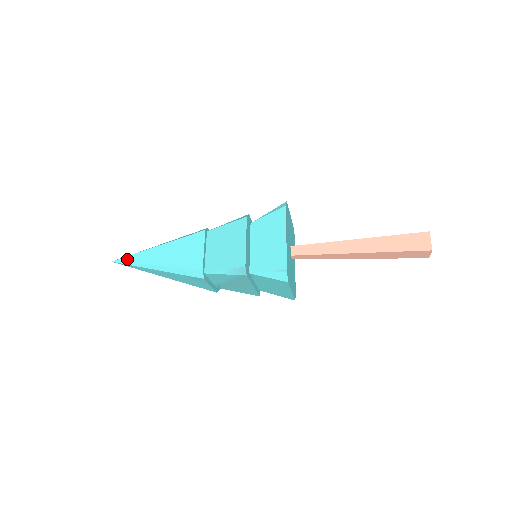
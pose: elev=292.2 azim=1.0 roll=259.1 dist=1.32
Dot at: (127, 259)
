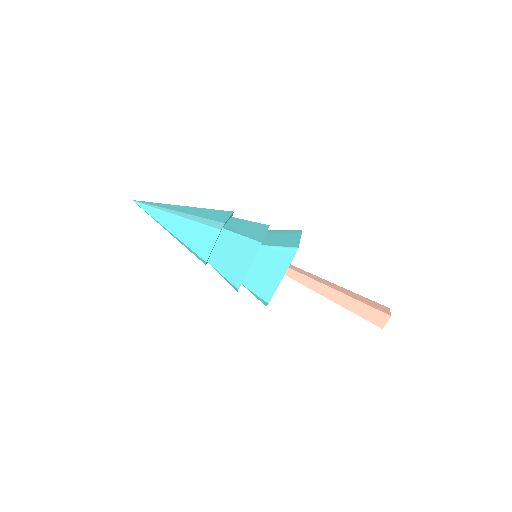
Dot at: (146, 208)
